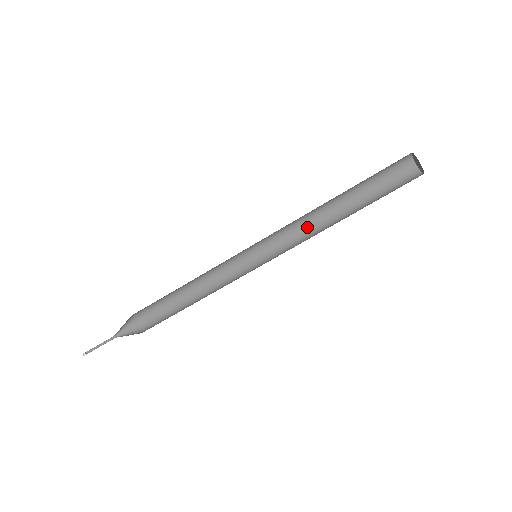
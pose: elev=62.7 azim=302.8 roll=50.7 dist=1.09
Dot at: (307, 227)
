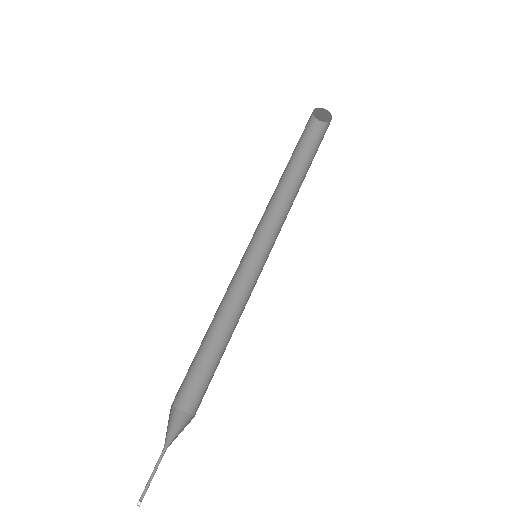
Dot at: occluded
